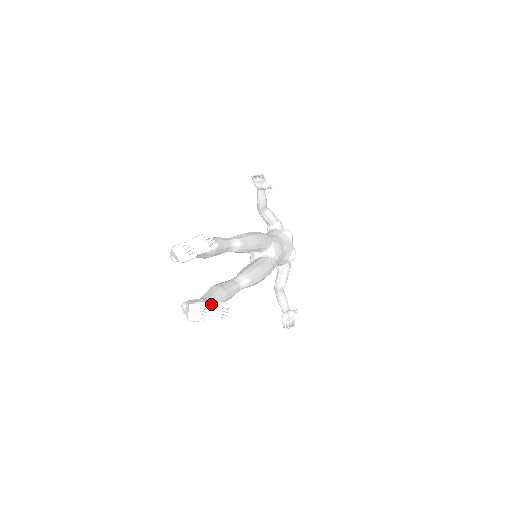
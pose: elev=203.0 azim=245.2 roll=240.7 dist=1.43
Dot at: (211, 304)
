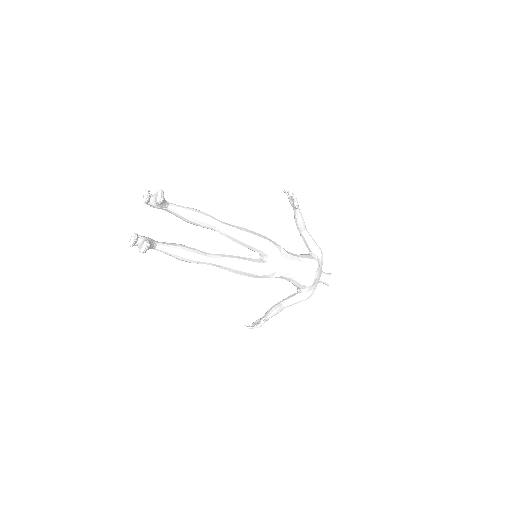
Dot at: (145, 240)
